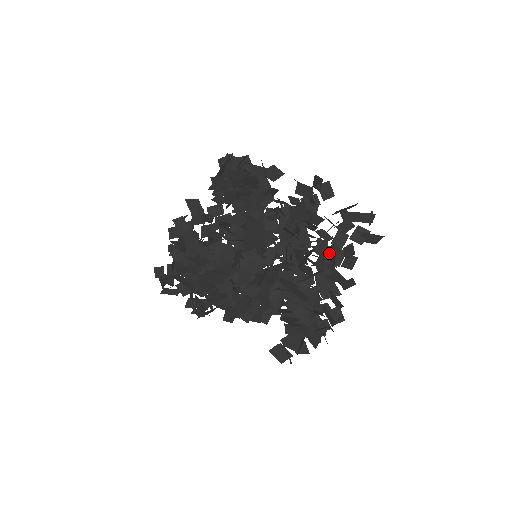
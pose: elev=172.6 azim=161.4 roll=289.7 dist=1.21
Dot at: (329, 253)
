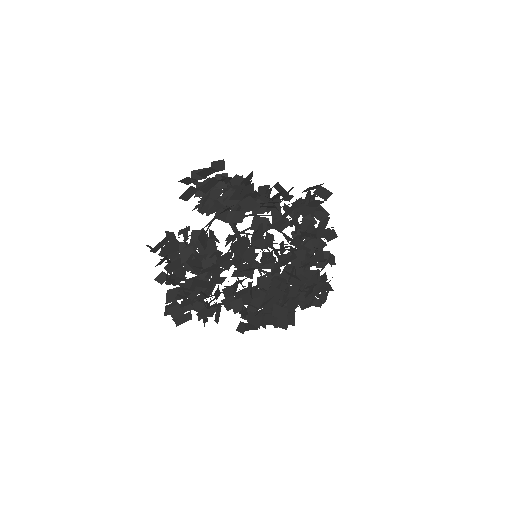
Dot at: occluded
